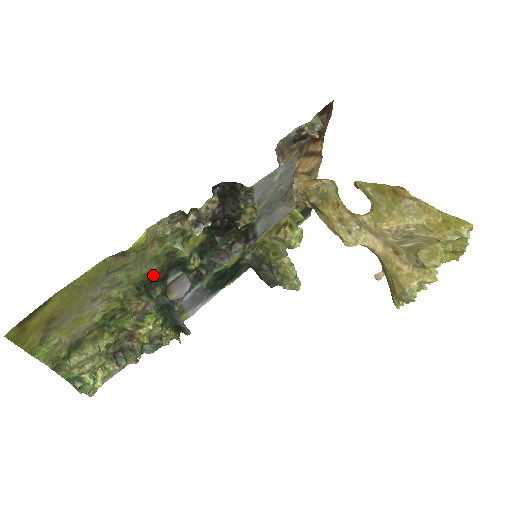
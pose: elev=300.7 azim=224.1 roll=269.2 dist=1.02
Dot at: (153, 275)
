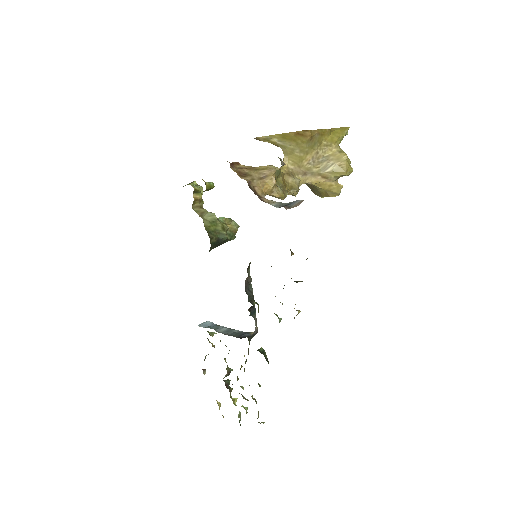
Dot at: occluded
